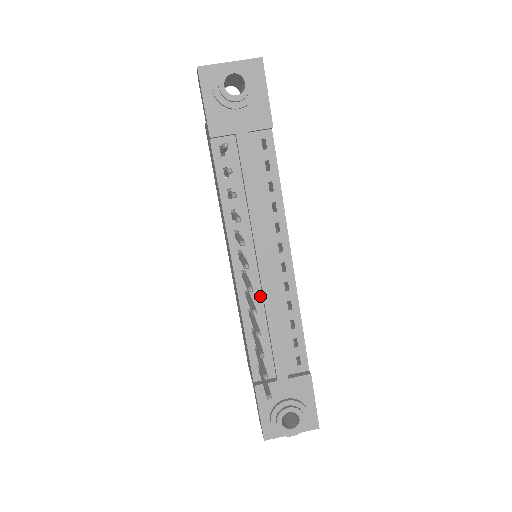
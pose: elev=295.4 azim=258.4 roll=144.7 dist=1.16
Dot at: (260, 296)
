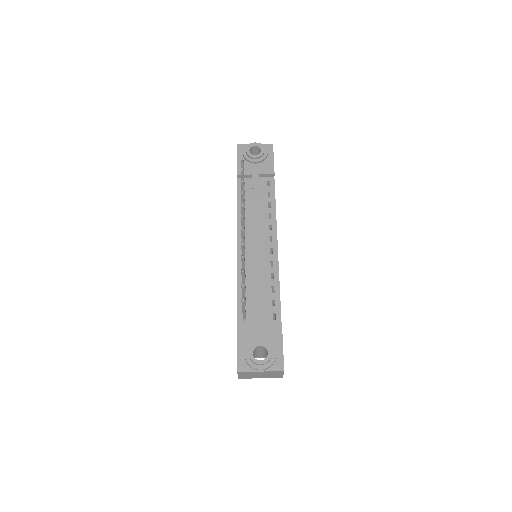
Dot at: (252, 267)
